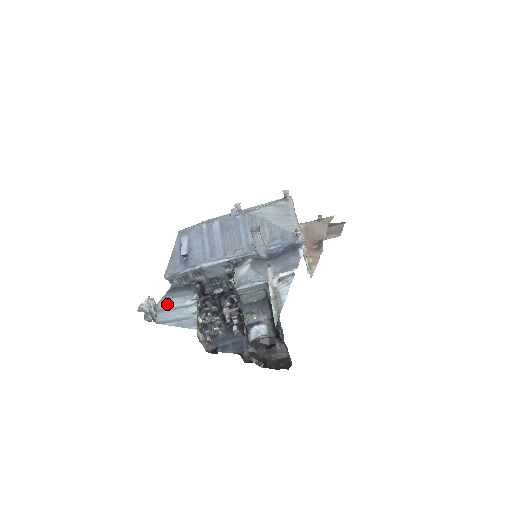
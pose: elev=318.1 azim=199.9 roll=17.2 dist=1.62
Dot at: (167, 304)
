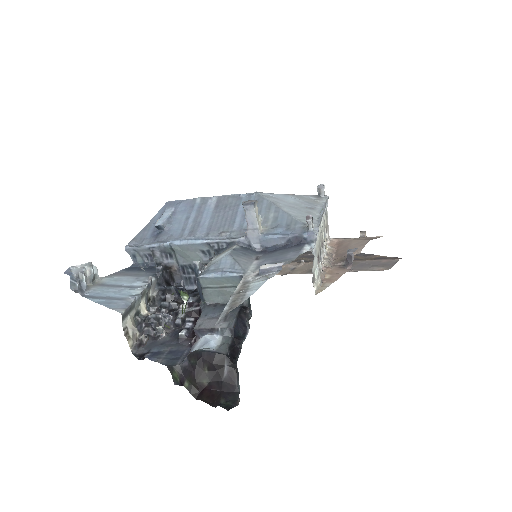
Dot at: (112, 280)
